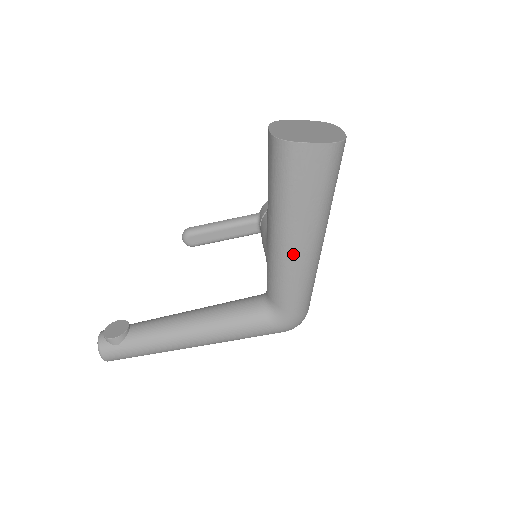
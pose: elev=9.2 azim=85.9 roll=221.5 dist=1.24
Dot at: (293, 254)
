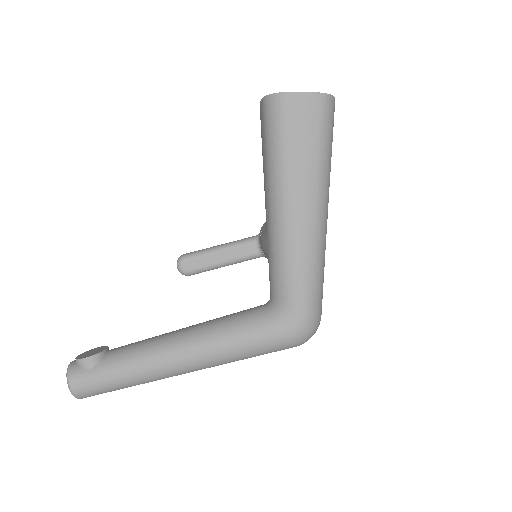
Dot at: (295, 224)
